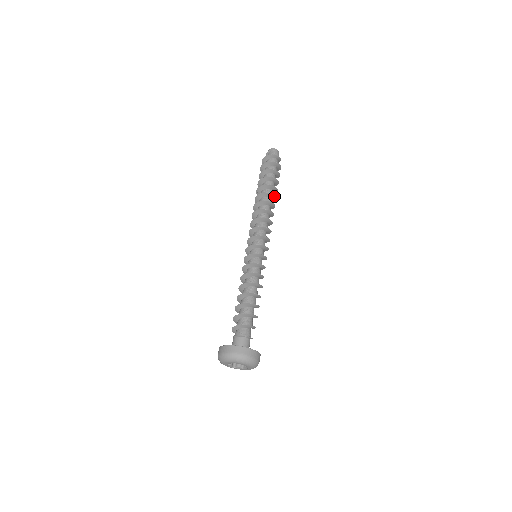
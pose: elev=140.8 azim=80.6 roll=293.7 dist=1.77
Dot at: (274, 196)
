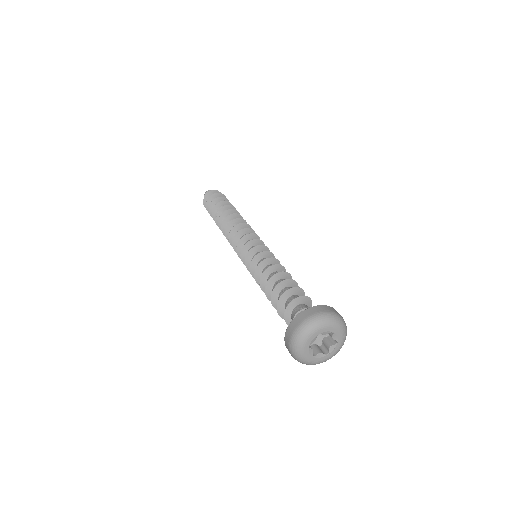
Dot at: occluded
